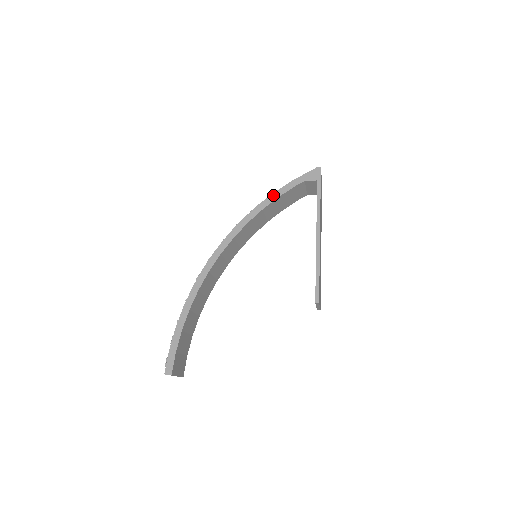
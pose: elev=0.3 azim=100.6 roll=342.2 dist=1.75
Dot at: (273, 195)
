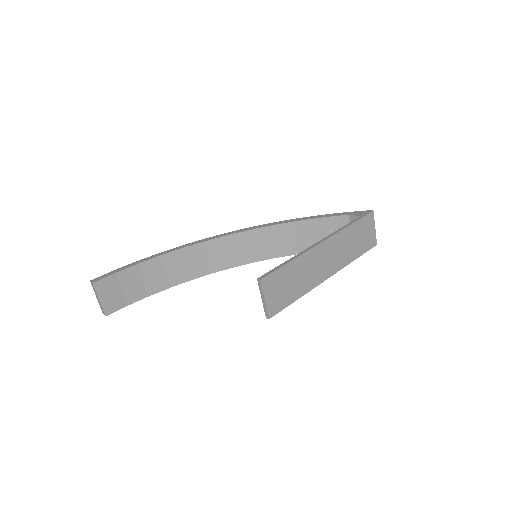
Dot at: (311, 217)
